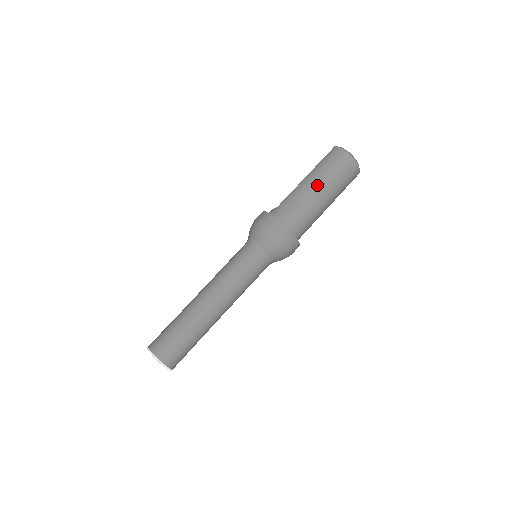
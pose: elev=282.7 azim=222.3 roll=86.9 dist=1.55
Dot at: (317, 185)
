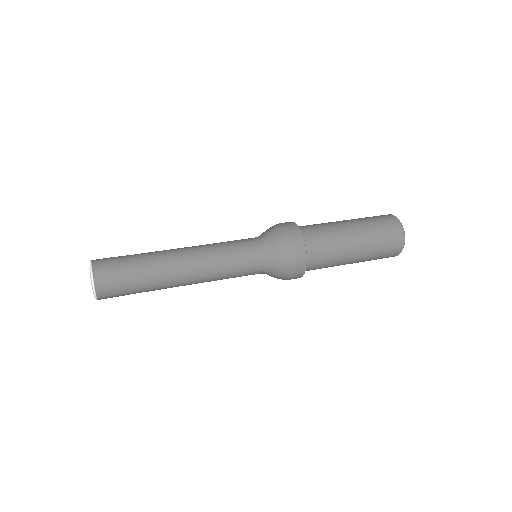
Dot at: (352, 224)
